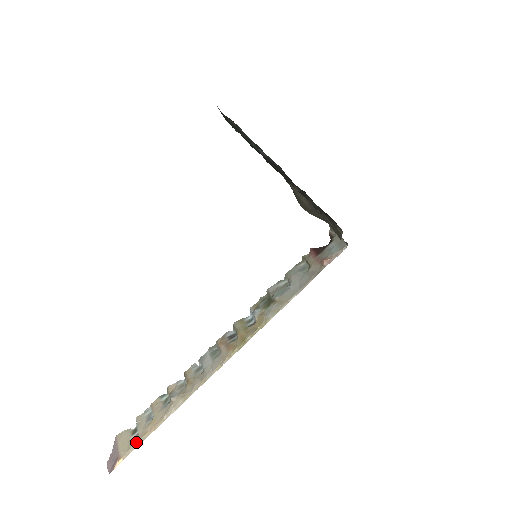
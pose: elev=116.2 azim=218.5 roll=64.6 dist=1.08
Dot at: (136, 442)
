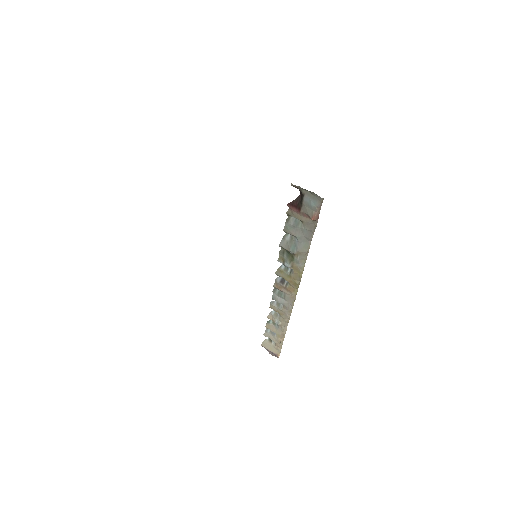
Dot at: (279, 347)
